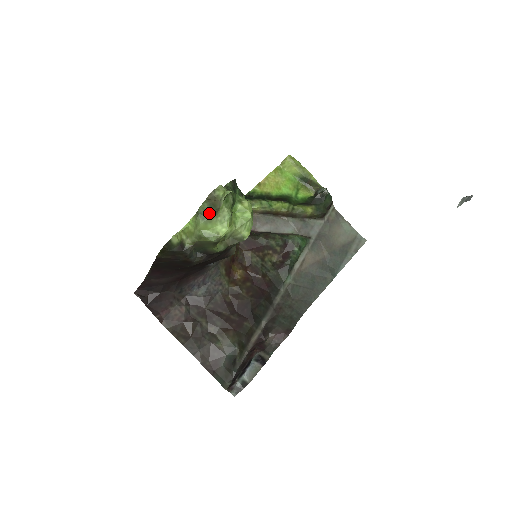
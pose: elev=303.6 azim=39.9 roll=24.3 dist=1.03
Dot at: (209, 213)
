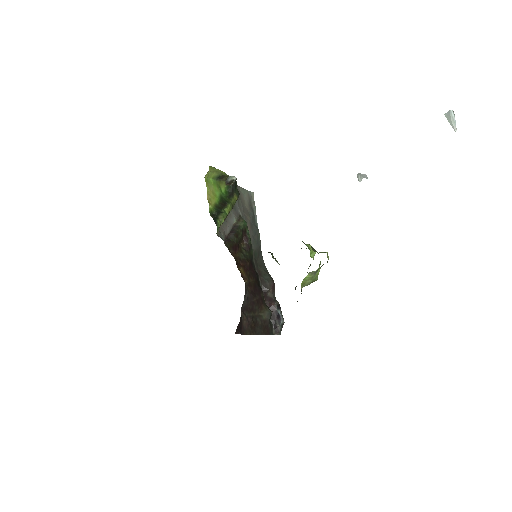
Dot at: occluded
